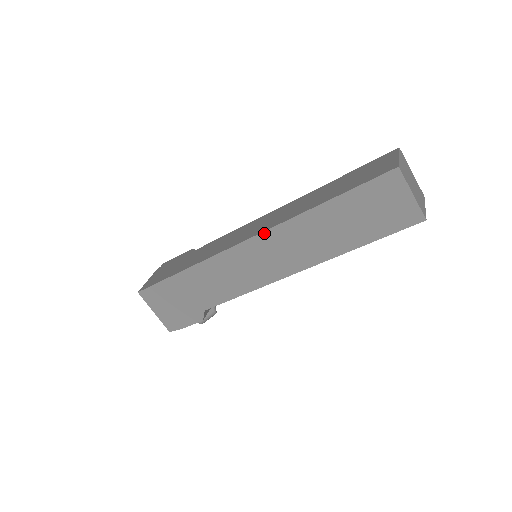
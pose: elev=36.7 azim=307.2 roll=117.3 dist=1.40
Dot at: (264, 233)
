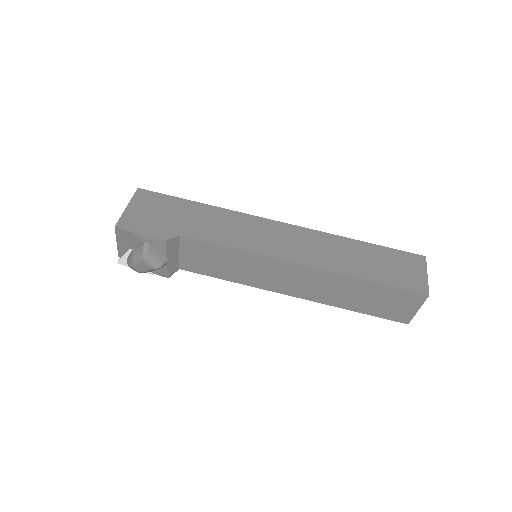
Dot at: (300, 227)
